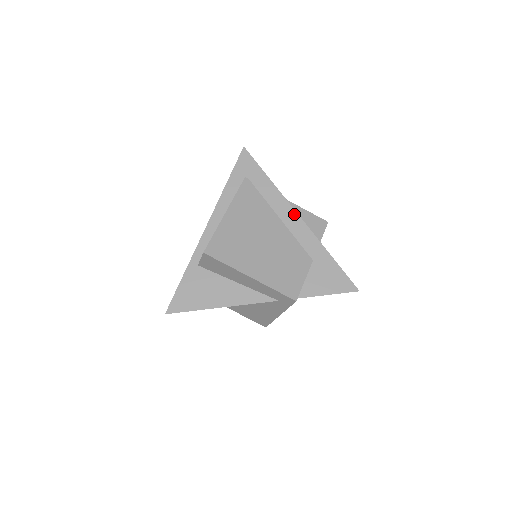
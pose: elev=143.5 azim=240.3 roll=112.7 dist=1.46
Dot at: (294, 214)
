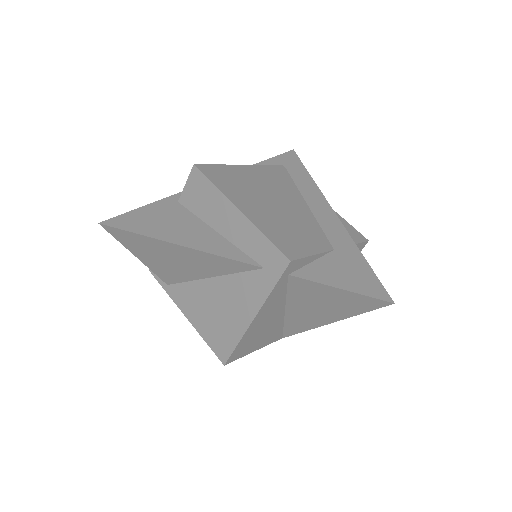
Dot at: (327, 206)
